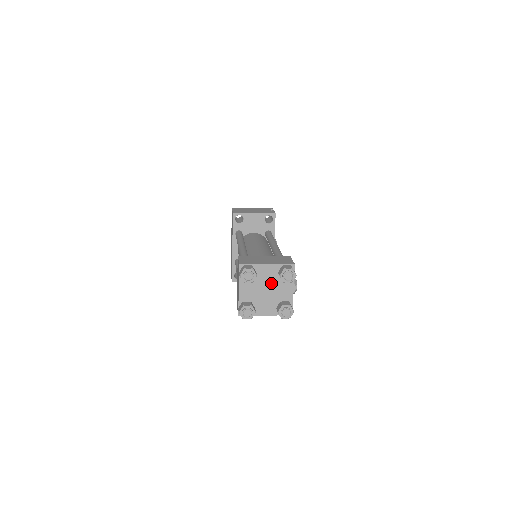
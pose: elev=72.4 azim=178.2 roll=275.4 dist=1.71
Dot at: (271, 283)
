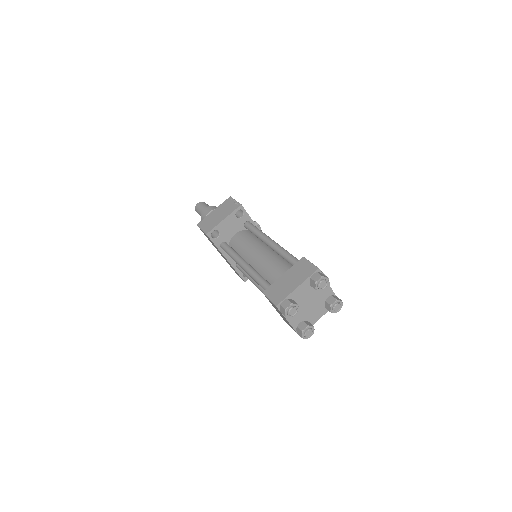
Dot at: (309, 296)
